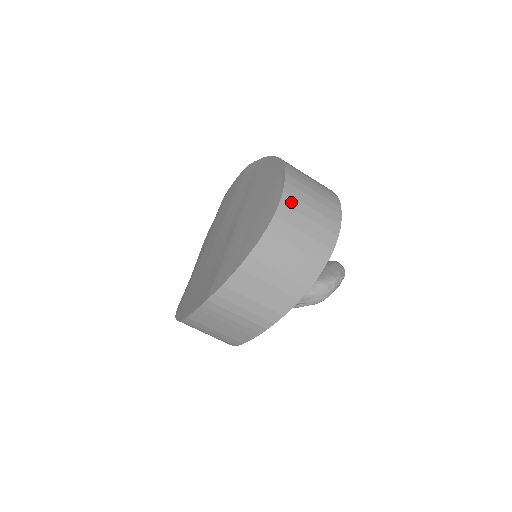
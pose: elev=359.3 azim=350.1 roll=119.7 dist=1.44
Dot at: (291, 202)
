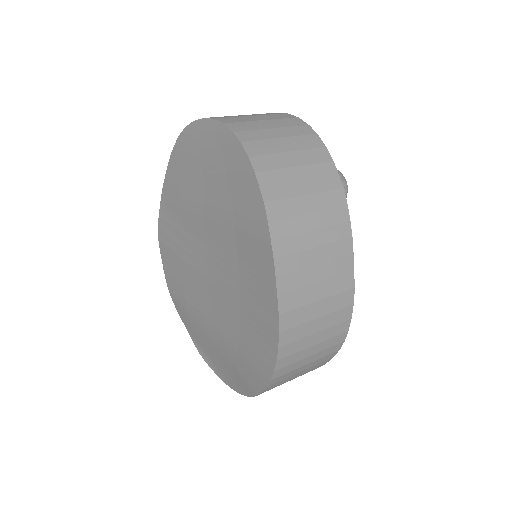
Dot at: (222, 117)
